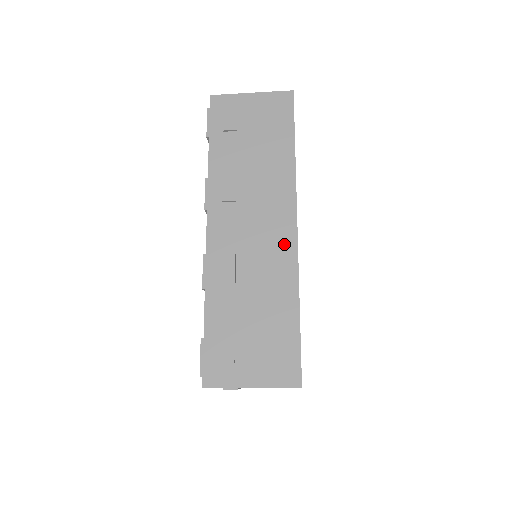
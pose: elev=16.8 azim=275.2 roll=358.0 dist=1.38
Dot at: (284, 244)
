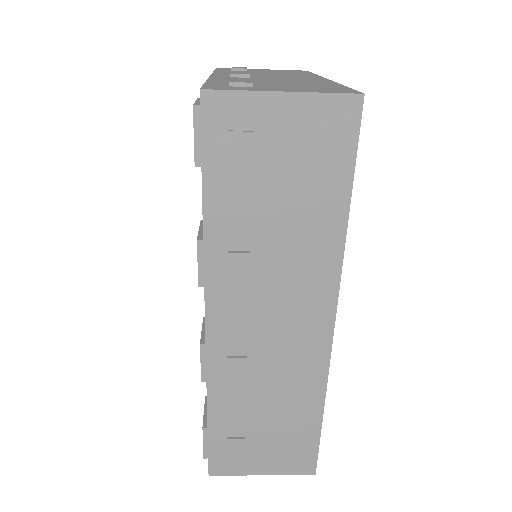
Dot at: (314, 346)
